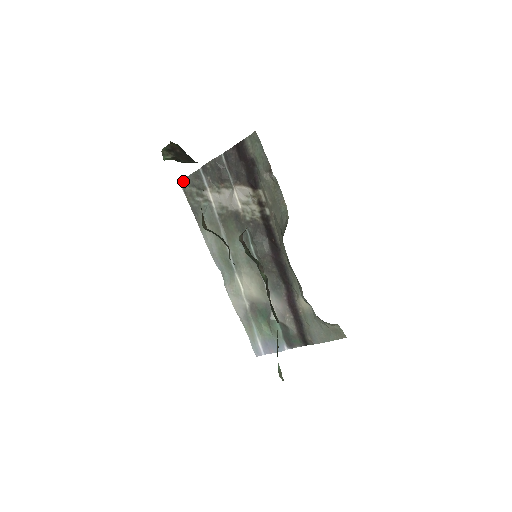
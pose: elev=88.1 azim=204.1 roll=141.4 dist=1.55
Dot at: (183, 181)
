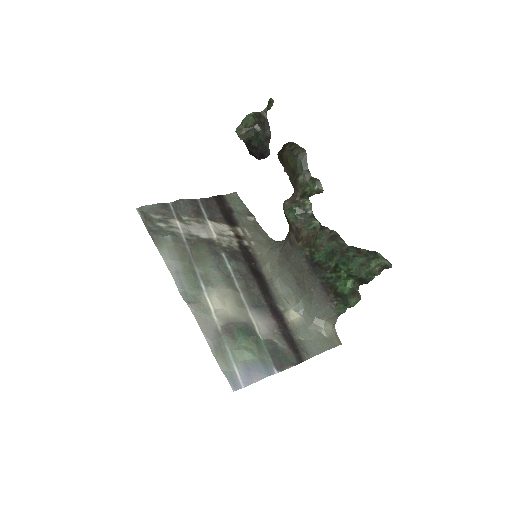
Dot at: (143, 207)
